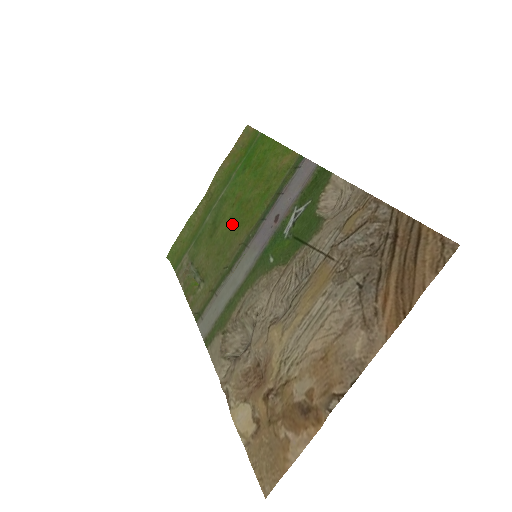
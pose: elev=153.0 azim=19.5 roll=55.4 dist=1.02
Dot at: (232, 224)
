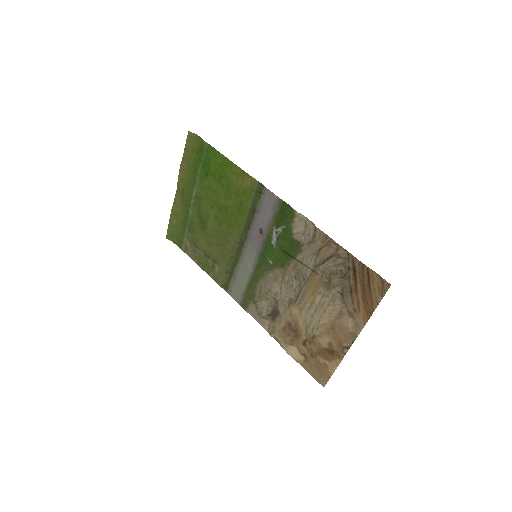
Dot at: (220, 224)
